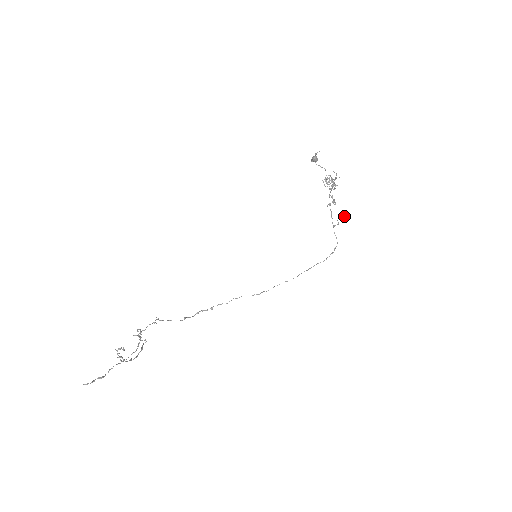
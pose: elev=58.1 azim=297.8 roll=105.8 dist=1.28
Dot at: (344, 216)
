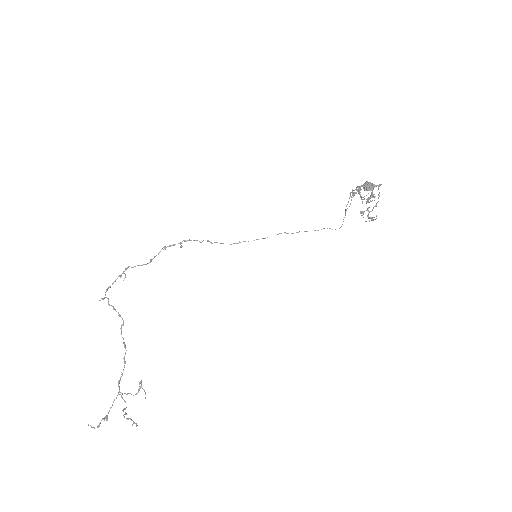
Dot at: (360, 190)
